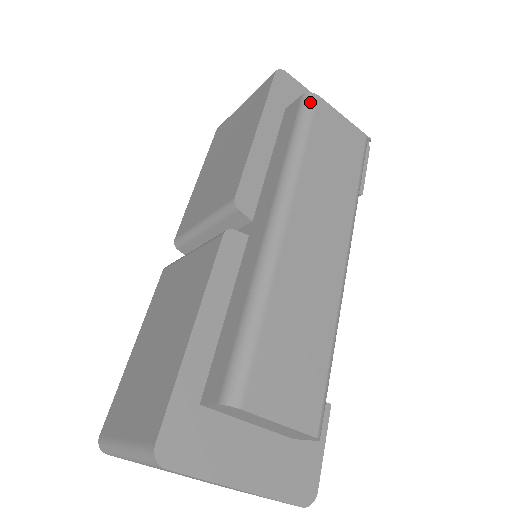
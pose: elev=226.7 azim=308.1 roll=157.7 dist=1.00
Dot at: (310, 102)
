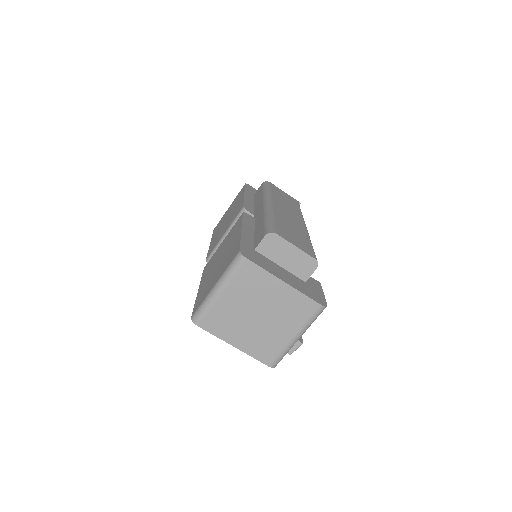
Dot at: (267, 183)
